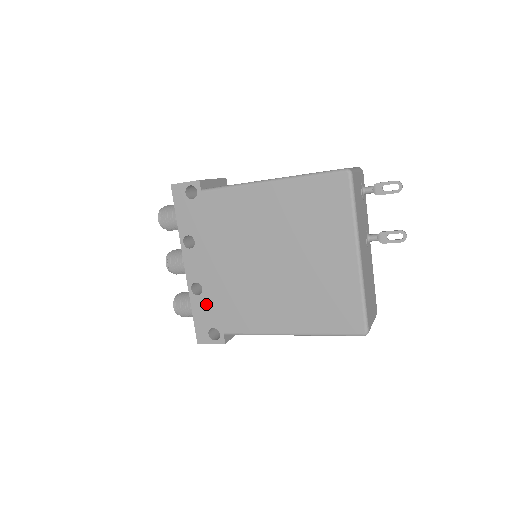
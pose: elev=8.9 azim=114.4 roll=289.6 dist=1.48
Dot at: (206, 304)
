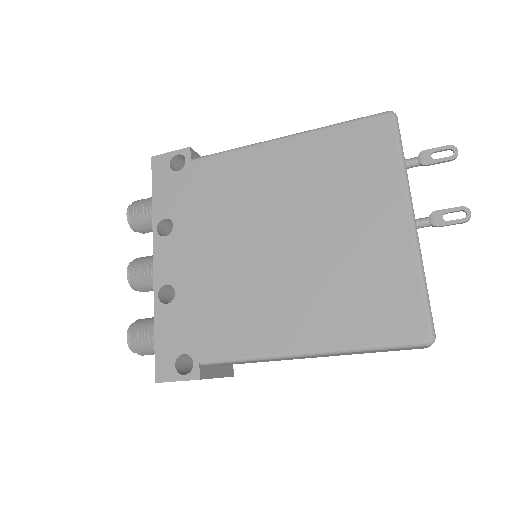
Dot at: (177, 316)
